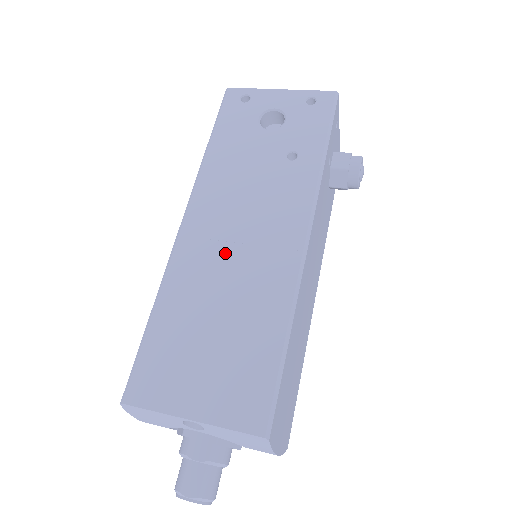
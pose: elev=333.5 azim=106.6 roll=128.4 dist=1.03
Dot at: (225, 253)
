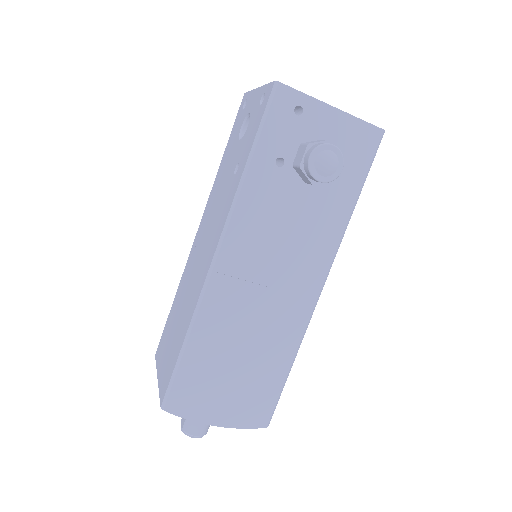
Dot at: (195, 262)
